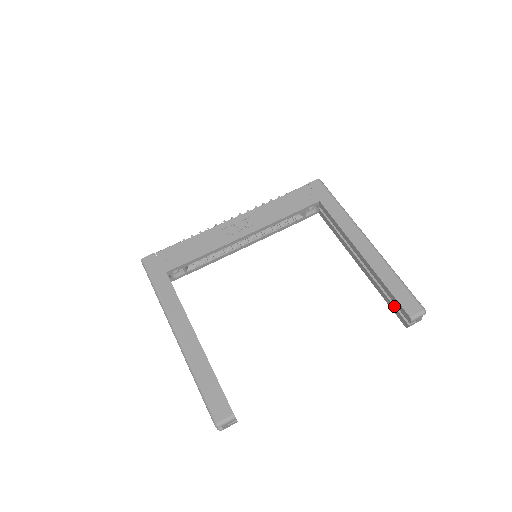
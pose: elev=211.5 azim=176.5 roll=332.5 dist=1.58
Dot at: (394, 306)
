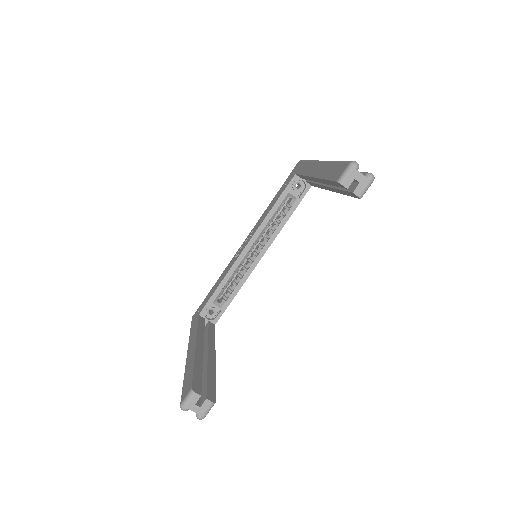
Dot at: (343, 190)
